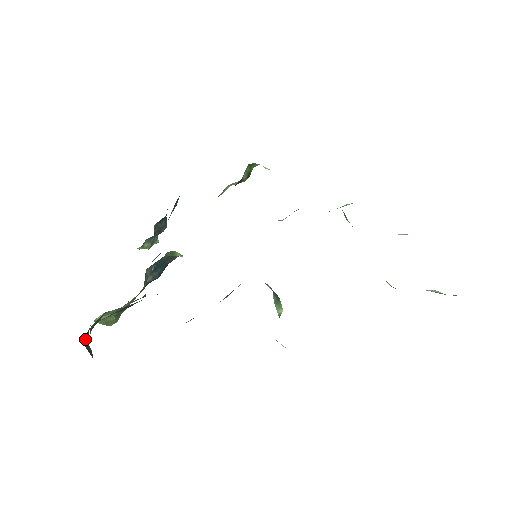
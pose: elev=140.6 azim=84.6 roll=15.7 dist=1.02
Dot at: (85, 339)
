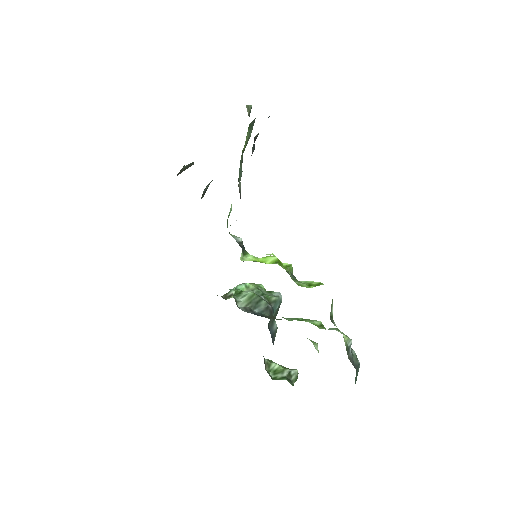
Dot at: (180, 170)
